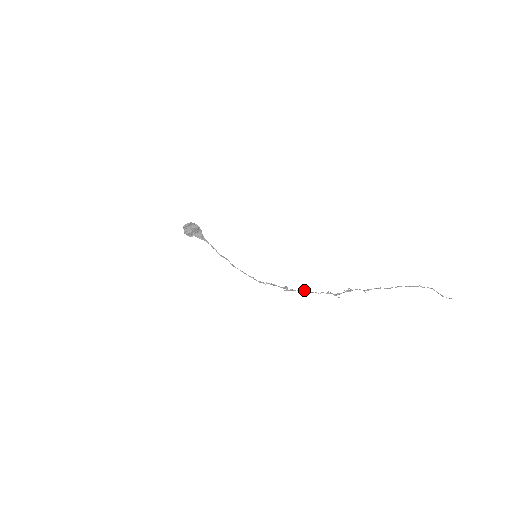
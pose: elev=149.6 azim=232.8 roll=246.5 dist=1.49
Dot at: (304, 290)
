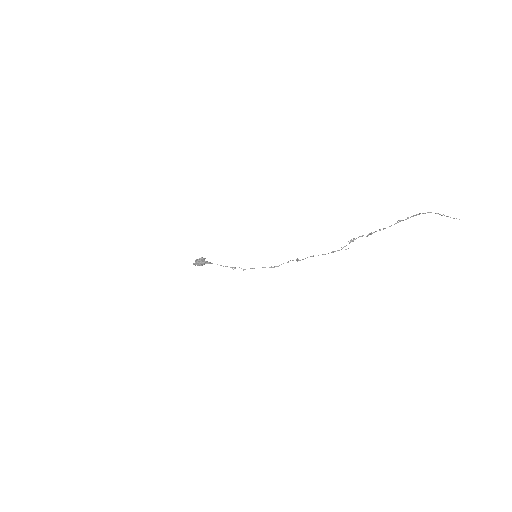
Dot at: (313, 255)
